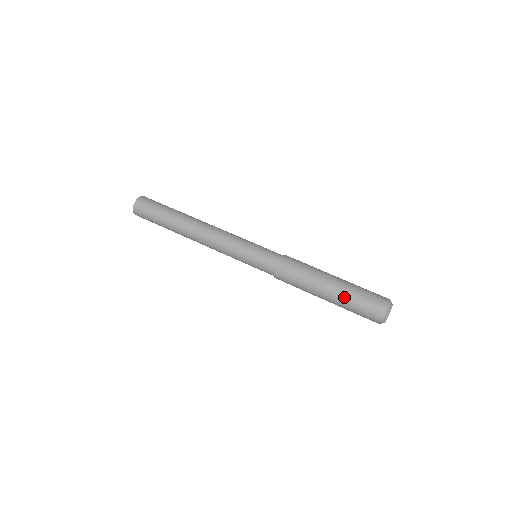
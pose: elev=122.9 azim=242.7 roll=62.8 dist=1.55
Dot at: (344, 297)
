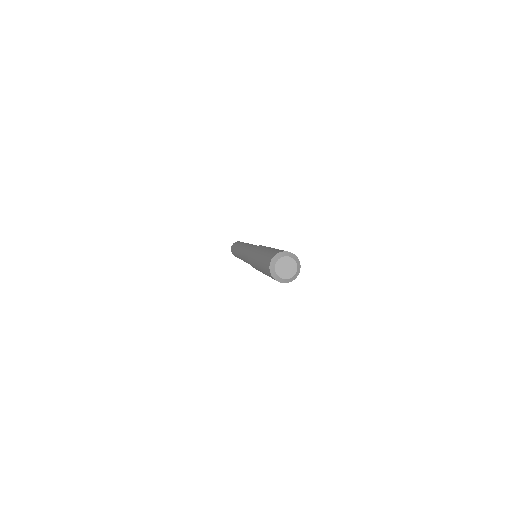
Dot at: (271, 249)
